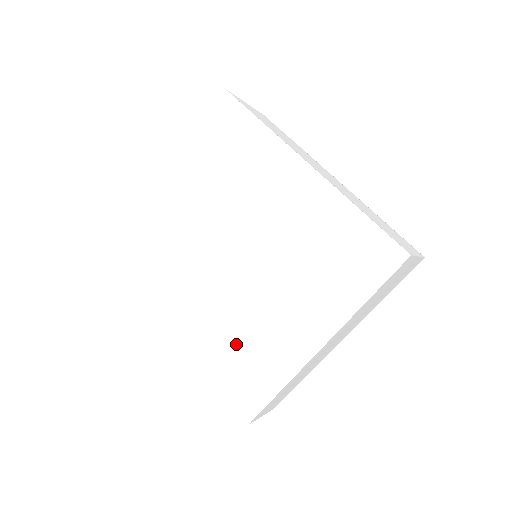
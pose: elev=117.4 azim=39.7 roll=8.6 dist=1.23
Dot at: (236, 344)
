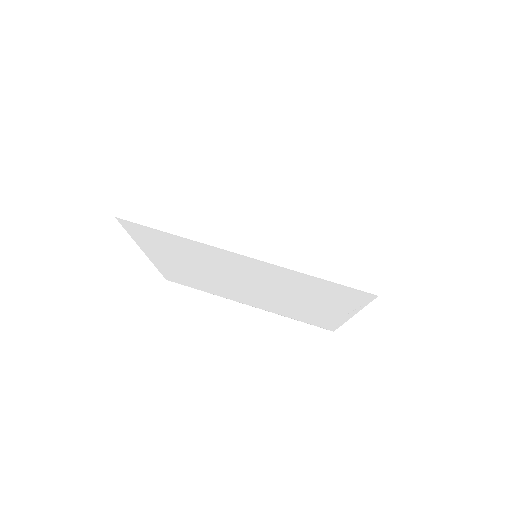
Dot at: (291, 311)
